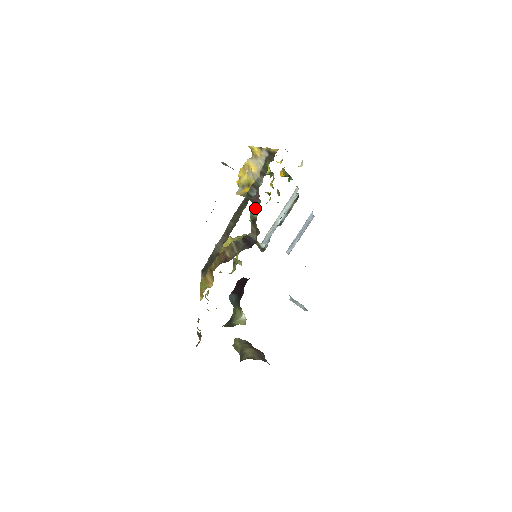
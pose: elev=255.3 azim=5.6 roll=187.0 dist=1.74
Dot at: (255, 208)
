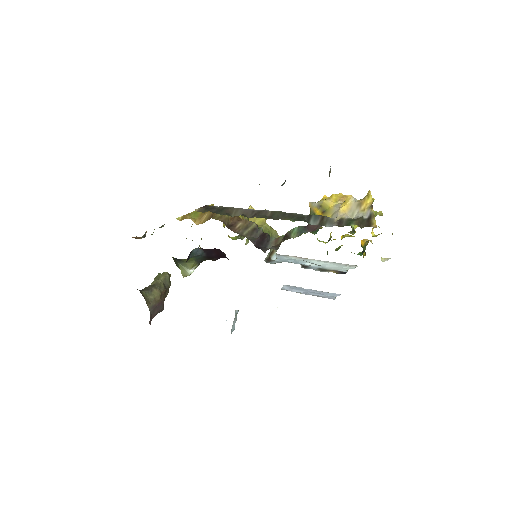
Dot at: (301, 231)
